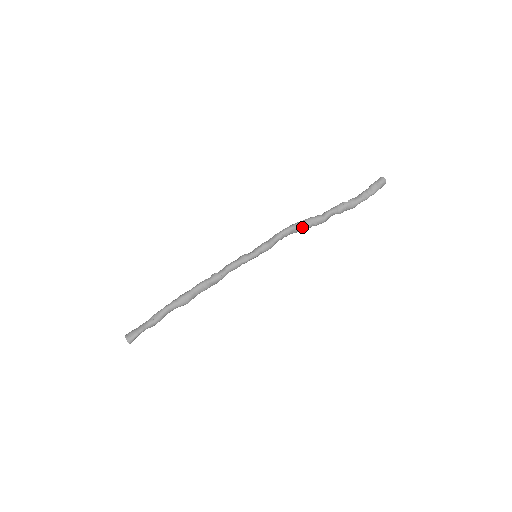
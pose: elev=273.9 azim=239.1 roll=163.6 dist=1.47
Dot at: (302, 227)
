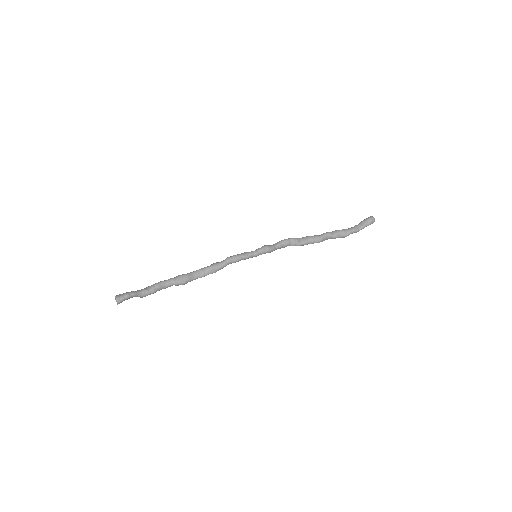
Dot at: (300, 241)
